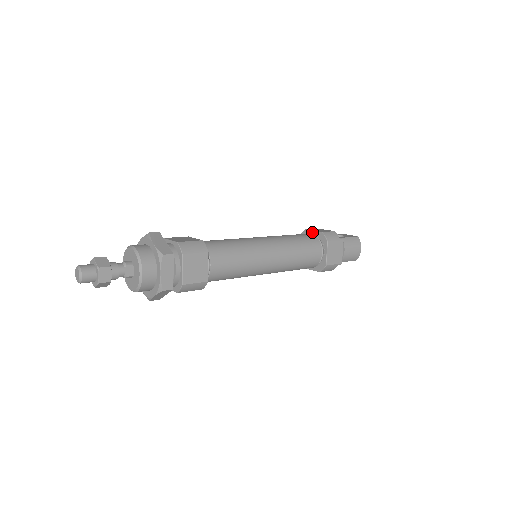
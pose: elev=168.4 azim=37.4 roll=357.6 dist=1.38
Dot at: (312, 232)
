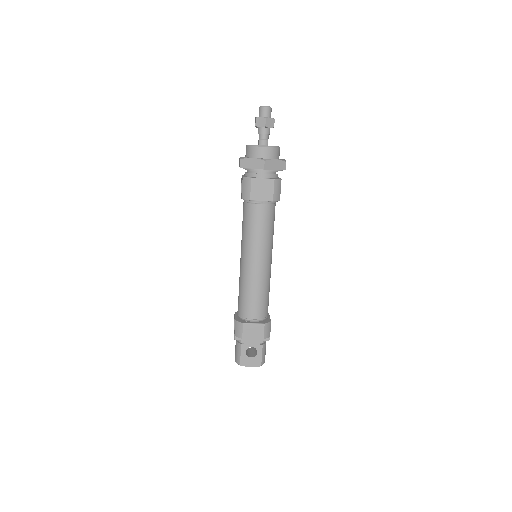
Dot at: occluded
